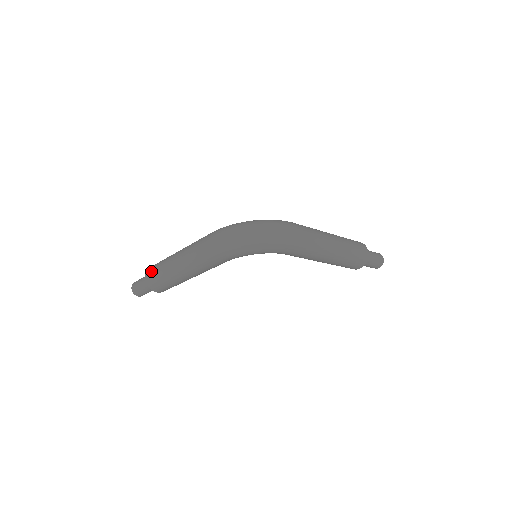
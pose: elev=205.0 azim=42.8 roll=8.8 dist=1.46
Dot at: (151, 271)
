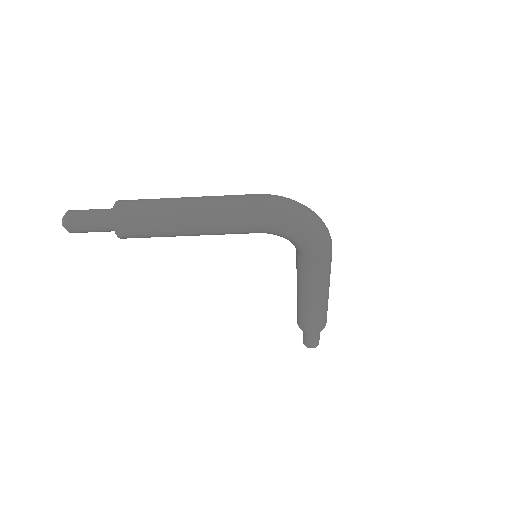
Dot at: (131, 201)
